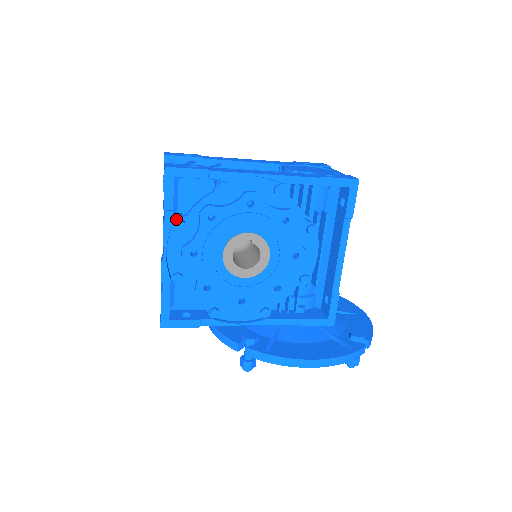
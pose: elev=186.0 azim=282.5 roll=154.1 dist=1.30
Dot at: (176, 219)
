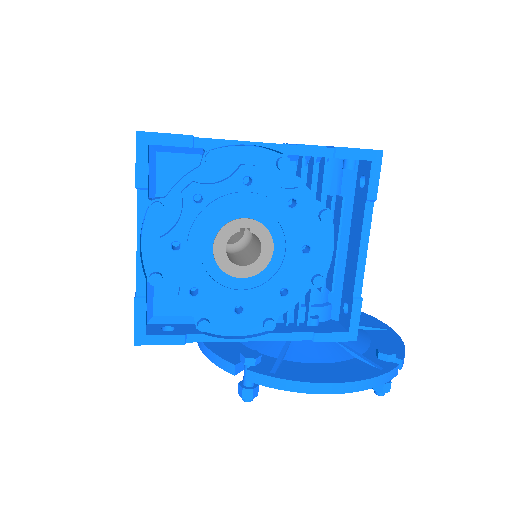
Dot at: (152, 201)
